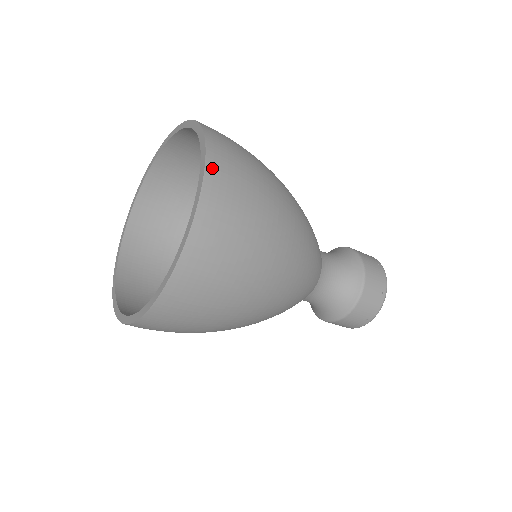
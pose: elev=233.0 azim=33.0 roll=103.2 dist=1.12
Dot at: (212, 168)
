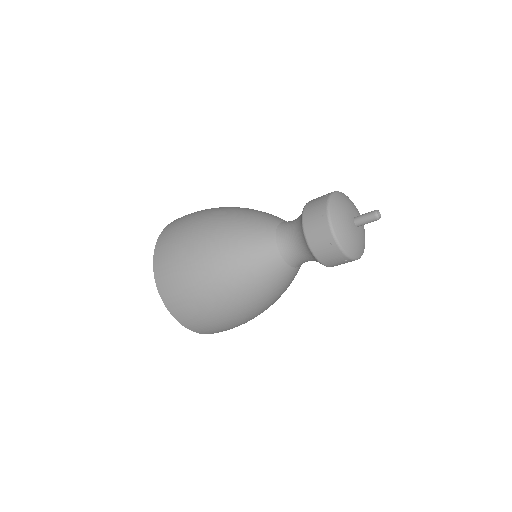
Dot at: occluded
